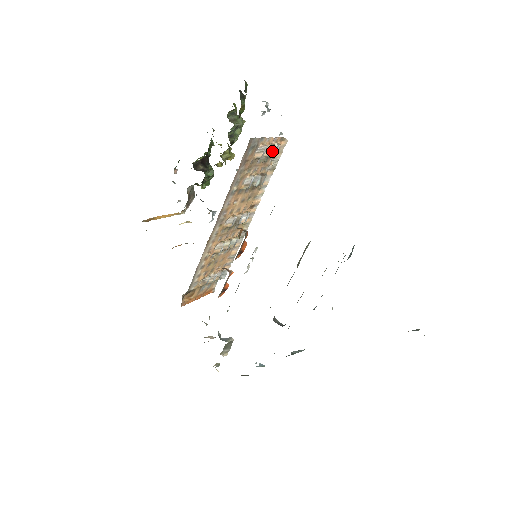
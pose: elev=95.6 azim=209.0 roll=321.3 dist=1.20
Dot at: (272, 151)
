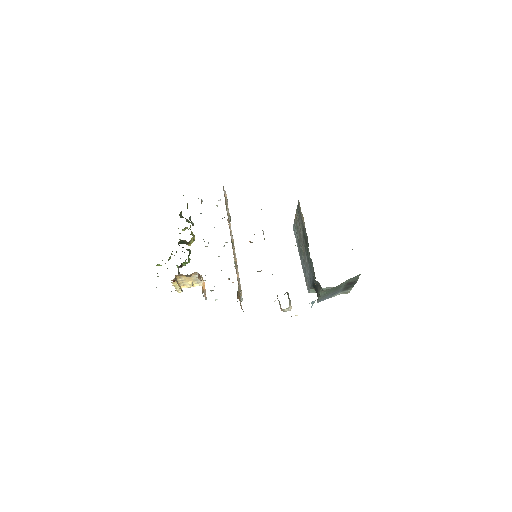
Dot at: occluded
